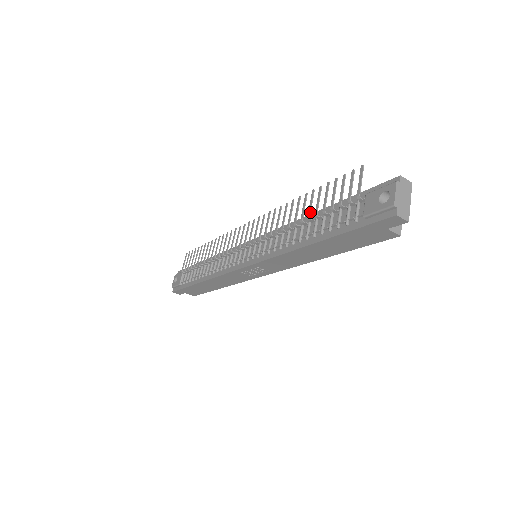
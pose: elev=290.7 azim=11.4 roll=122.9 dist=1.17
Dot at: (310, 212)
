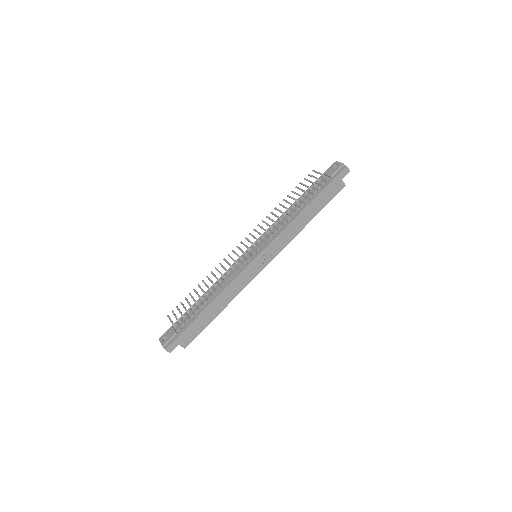
Dot at: (295, 199)
